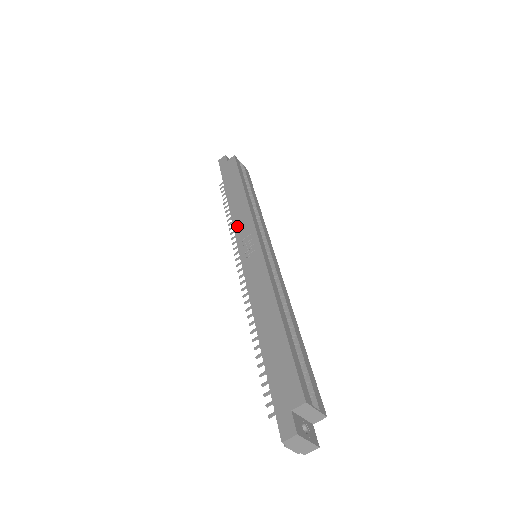
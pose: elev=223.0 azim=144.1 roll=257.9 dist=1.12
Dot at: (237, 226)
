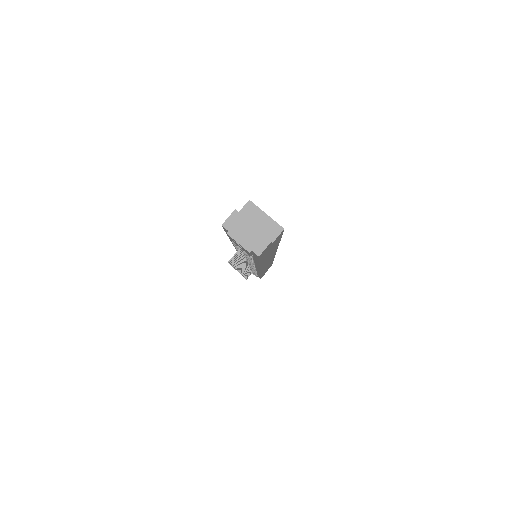
Dot at: occluded
